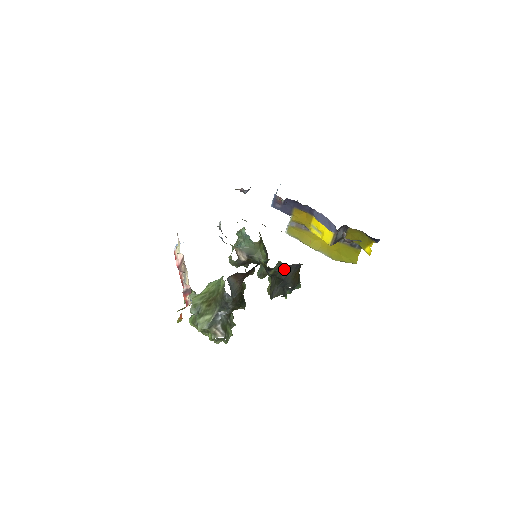
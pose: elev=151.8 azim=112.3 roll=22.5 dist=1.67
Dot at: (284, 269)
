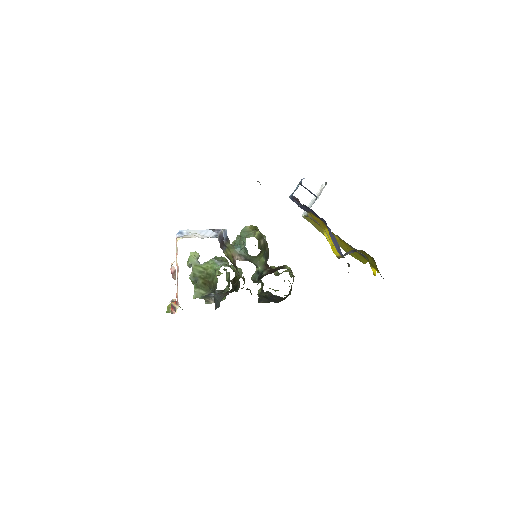
Dot at: (271, 295)
